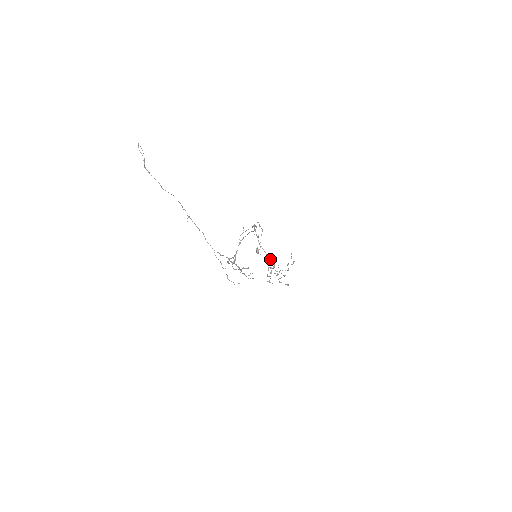
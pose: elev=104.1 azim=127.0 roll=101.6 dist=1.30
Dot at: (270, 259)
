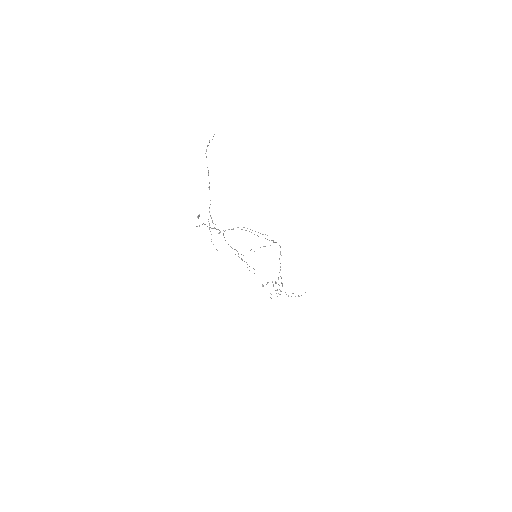
Dot at: (281, 277)
